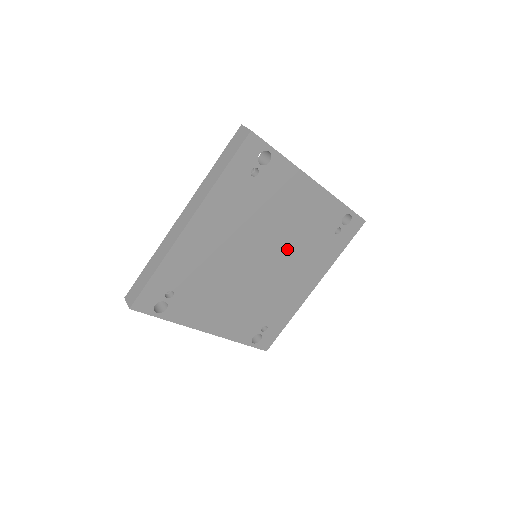
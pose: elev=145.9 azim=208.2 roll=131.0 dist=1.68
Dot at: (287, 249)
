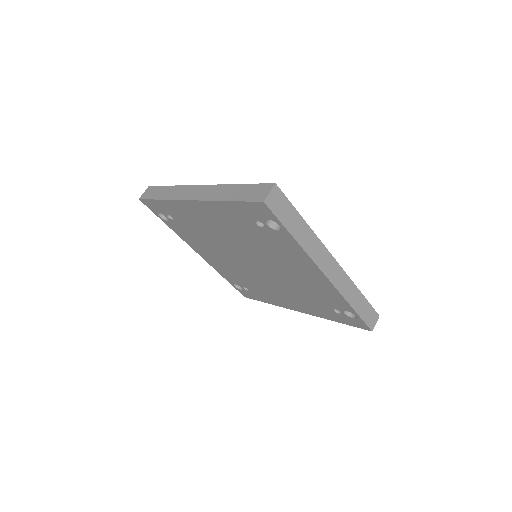
Dot at: (280, 278)
